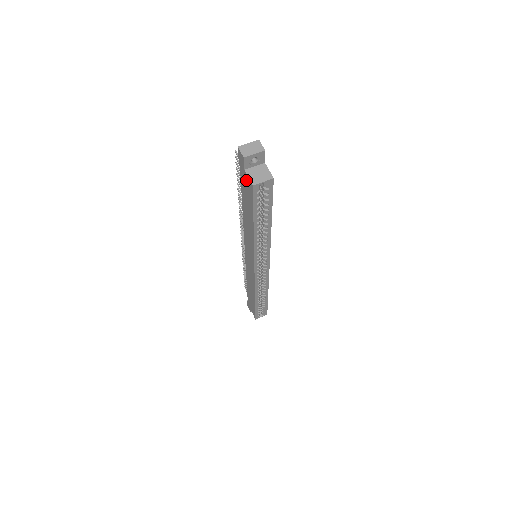
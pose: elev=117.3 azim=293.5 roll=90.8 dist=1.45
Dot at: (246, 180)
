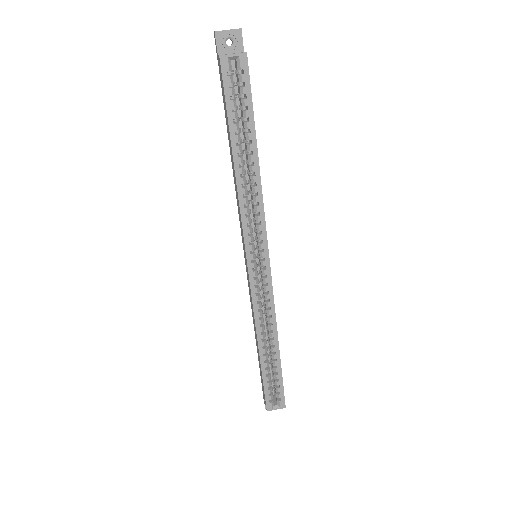
Dot at: (220, 70)
